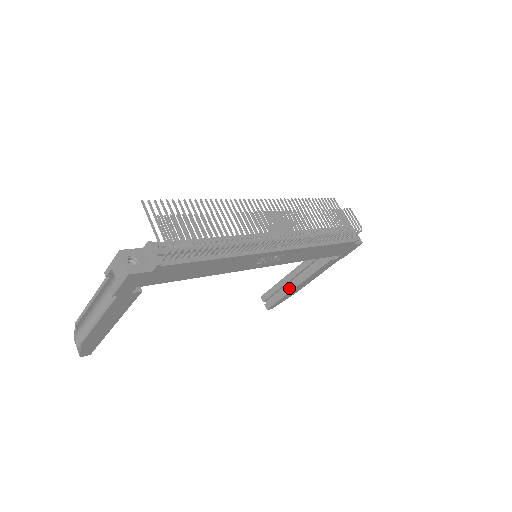
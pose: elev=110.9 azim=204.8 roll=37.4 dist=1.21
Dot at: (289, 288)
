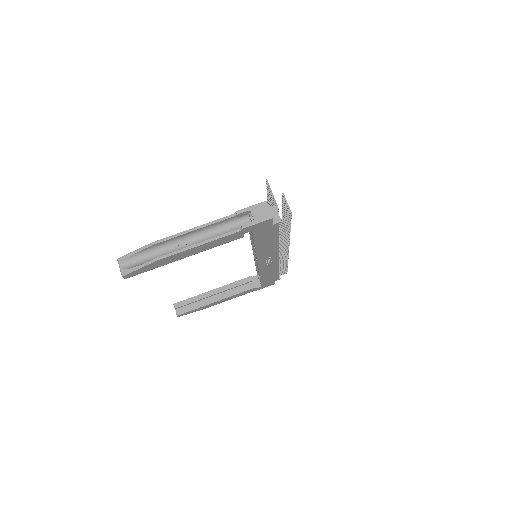
Dot at: (209, 301)
